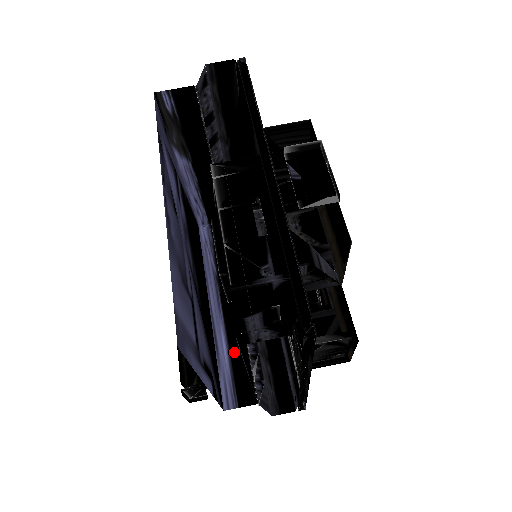
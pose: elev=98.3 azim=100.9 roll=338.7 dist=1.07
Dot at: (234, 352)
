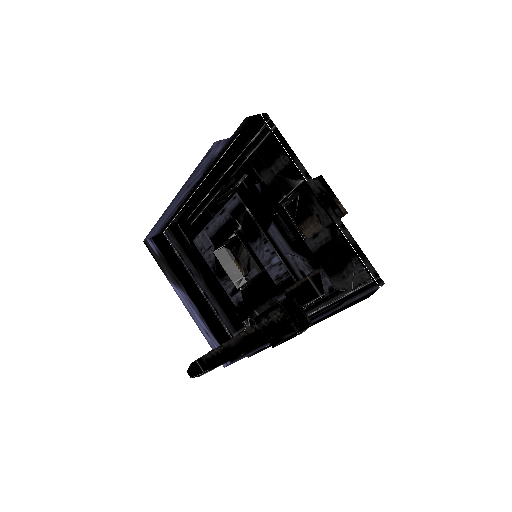
Dot at: occluded
